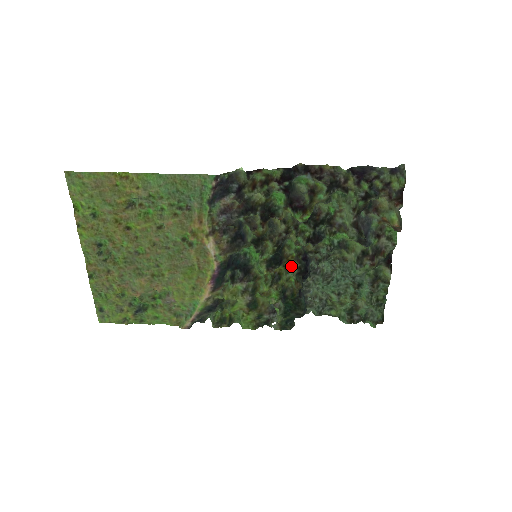
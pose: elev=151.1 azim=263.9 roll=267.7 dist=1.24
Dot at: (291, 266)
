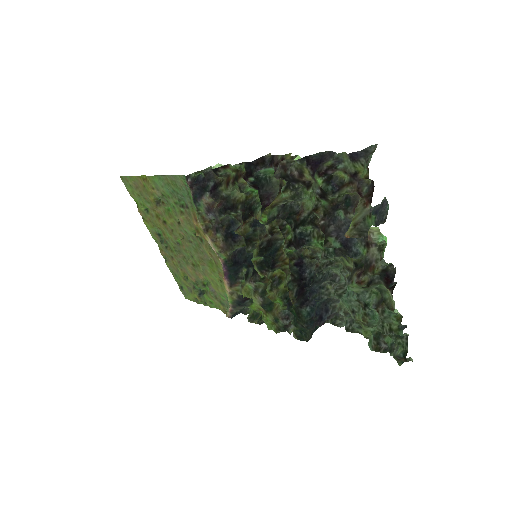
Dot at: occluded
